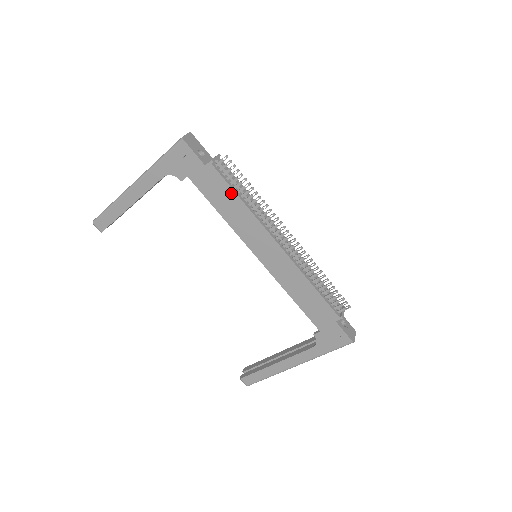
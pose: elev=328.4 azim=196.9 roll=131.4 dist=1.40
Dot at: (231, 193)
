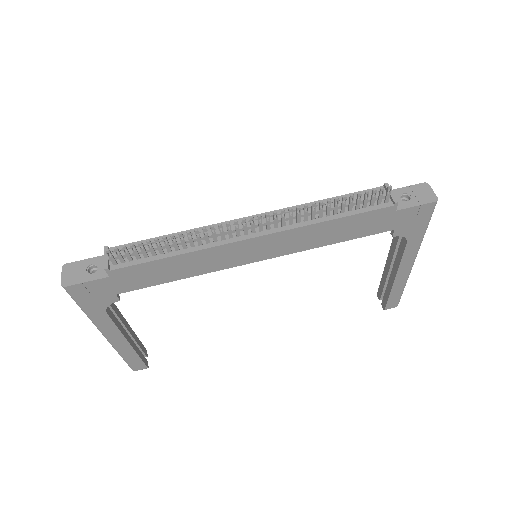
Dot at: (159, 263)
